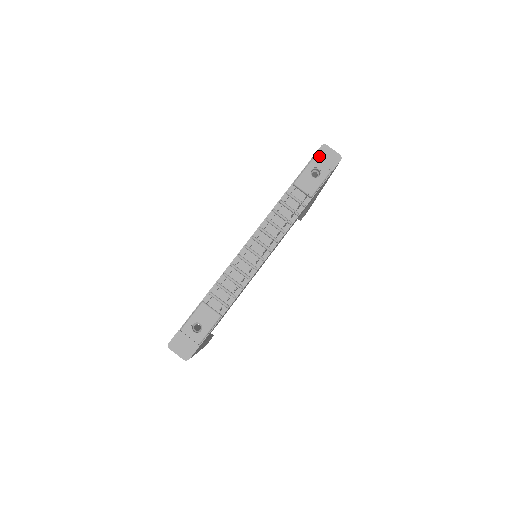
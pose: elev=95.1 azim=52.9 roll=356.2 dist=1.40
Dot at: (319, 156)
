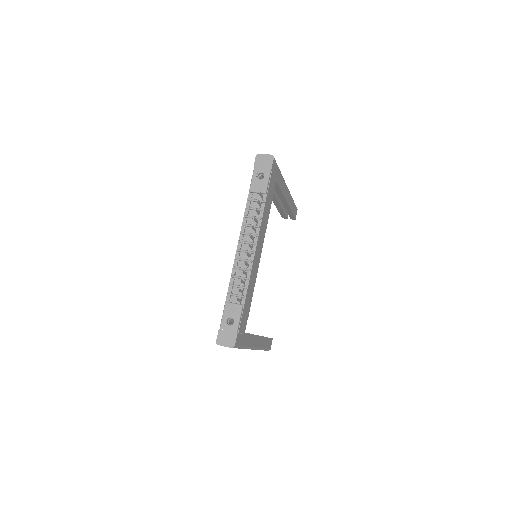
Dot at: (258, 164)
